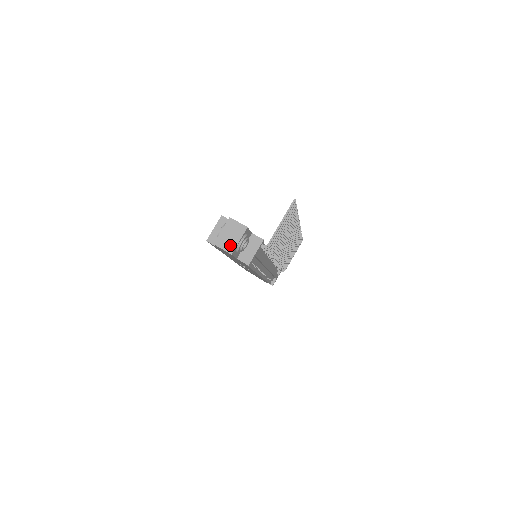
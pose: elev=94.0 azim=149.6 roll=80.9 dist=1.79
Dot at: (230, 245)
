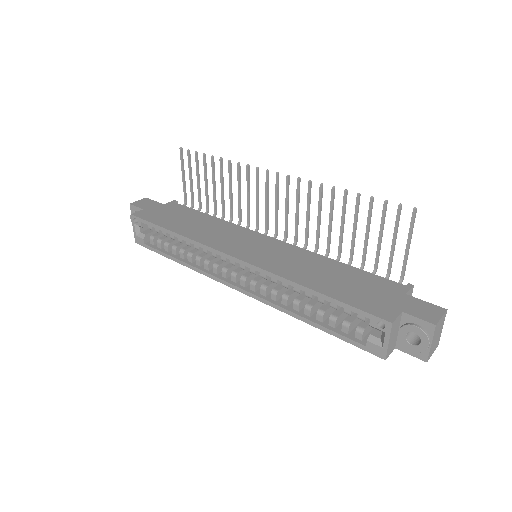
Dot at: (437, 342)
